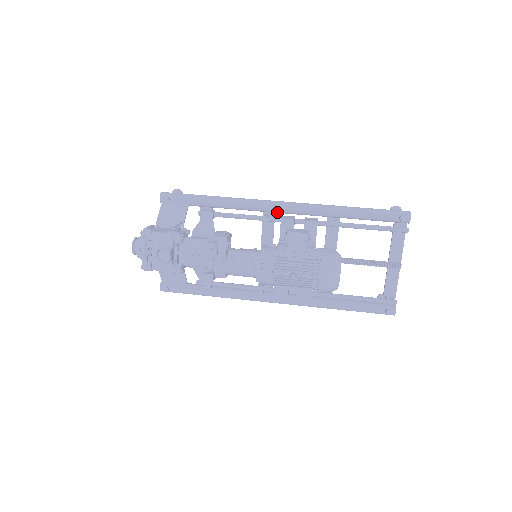
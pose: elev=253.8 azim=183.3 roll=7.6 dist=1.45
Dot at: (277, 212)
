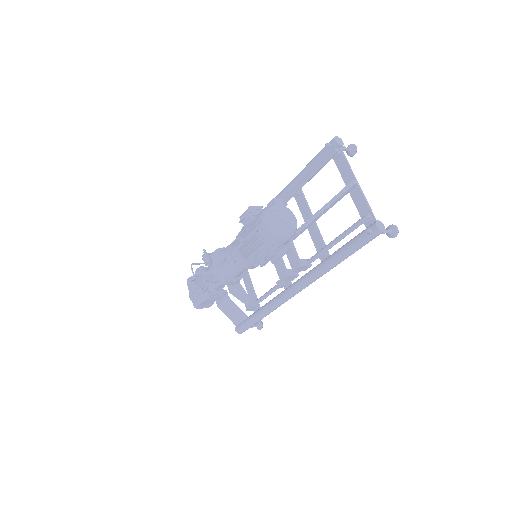
Dot at: occluded
